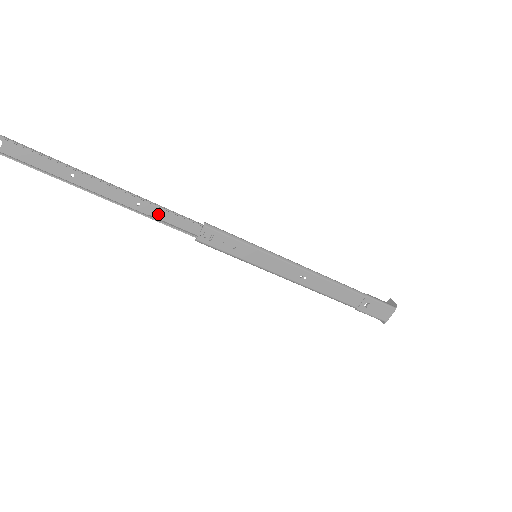
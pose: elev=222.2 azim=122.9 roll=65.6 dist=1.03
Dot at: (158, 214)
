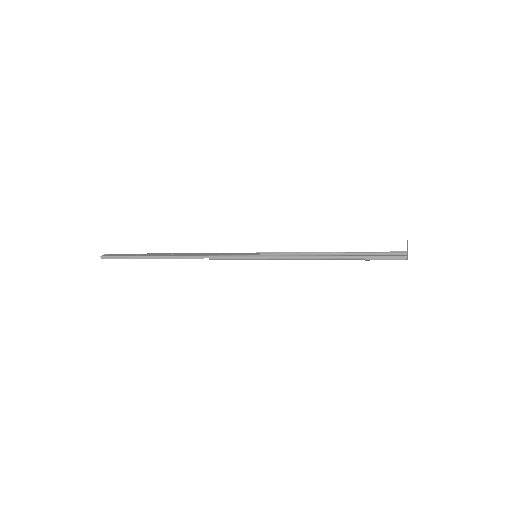
Dot at: (185, 255)
